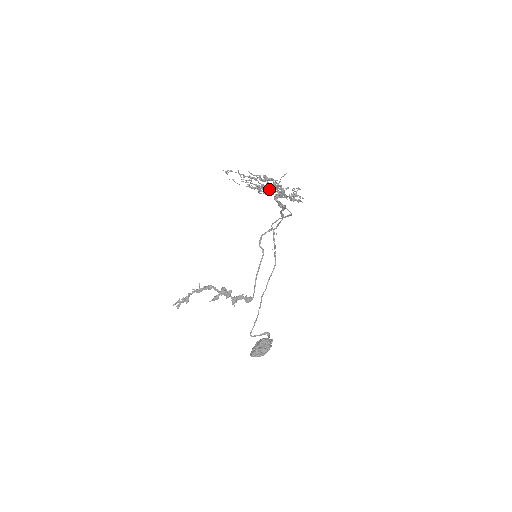
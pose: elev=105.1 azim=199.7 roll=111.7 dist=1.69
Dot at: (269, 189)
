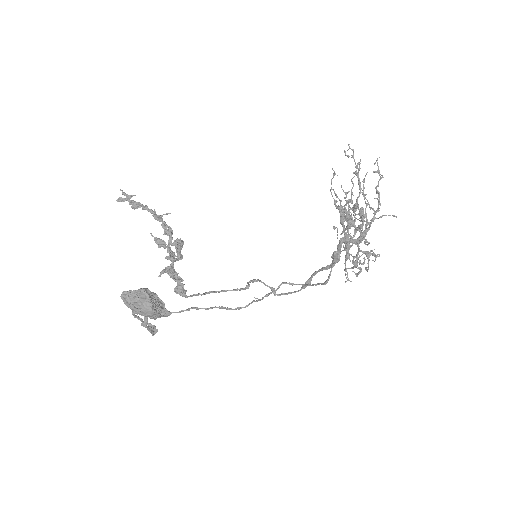
Dot at: occluded
